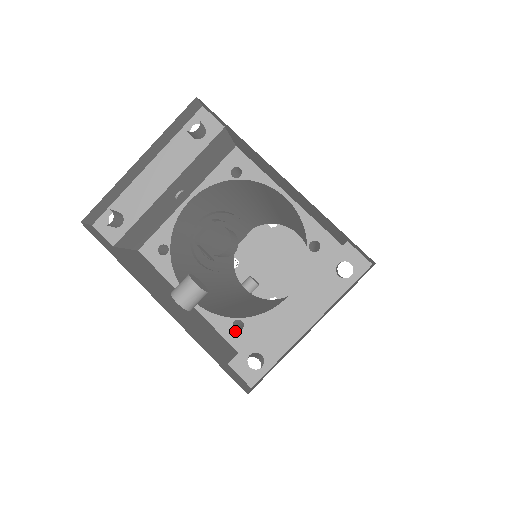
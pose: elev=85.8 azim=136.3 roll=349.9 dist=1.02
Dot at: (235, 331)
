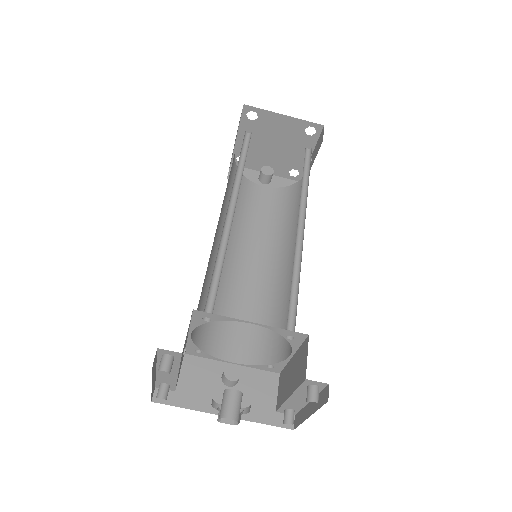
Dot at: (271, 368)
